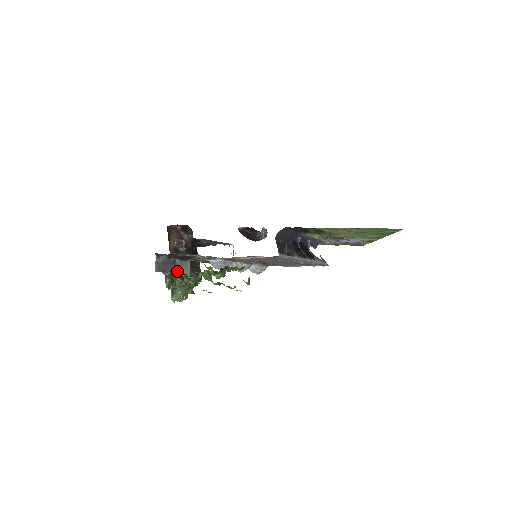
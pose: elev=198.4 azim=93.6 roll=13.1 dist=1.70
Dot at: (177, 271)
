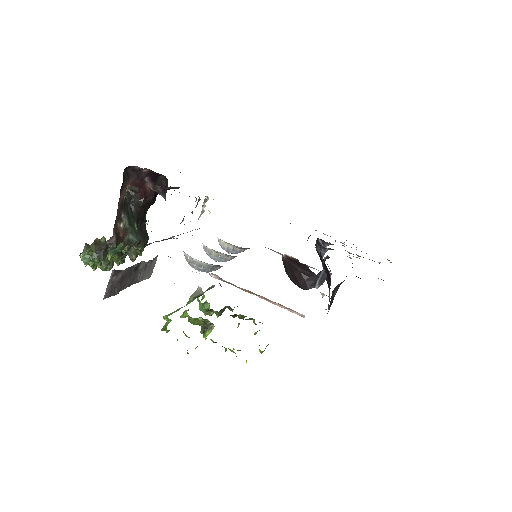
Dot at: (135, 282)
